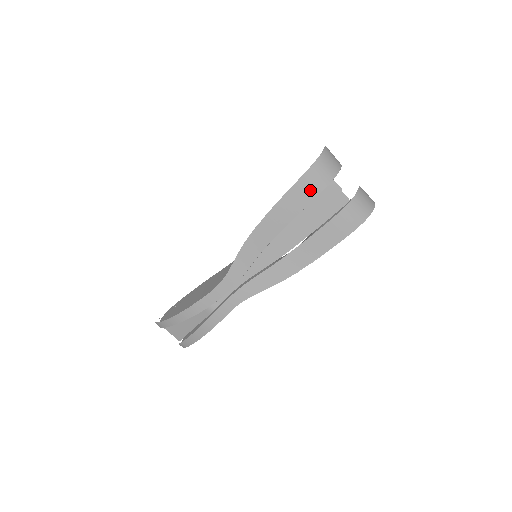
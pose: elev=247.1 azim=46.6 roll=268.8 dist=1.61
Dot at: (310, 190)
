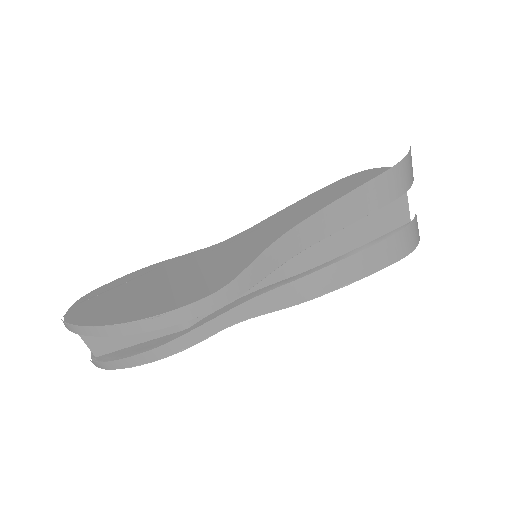
Dot at: (384, 194)
